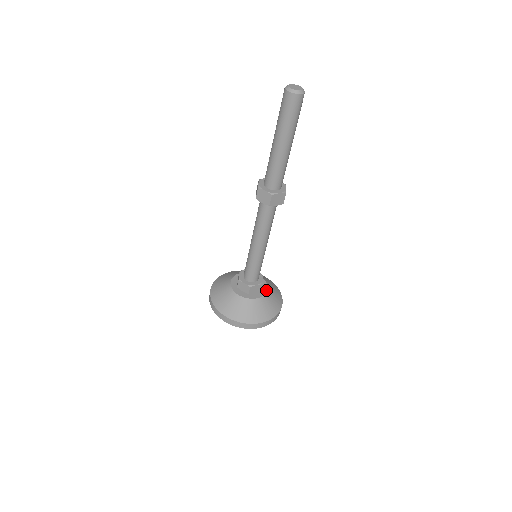
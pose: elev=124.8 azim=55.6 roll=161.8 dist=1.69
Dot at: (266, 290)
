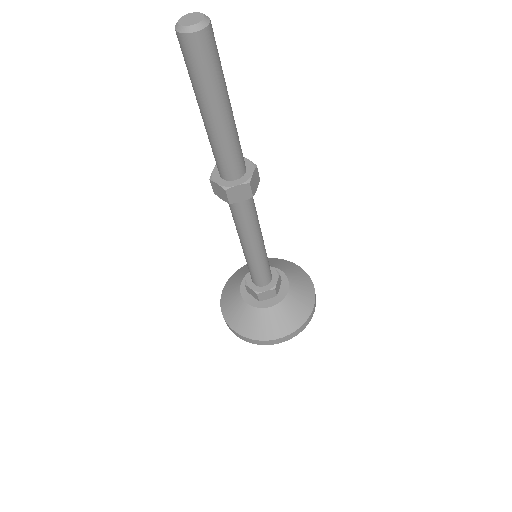
Dot at: (283, 274)
